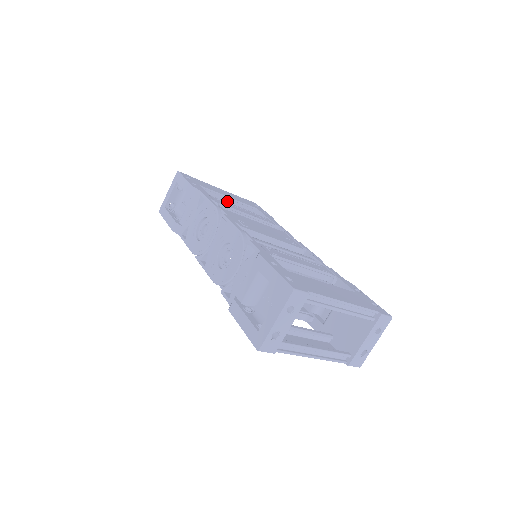
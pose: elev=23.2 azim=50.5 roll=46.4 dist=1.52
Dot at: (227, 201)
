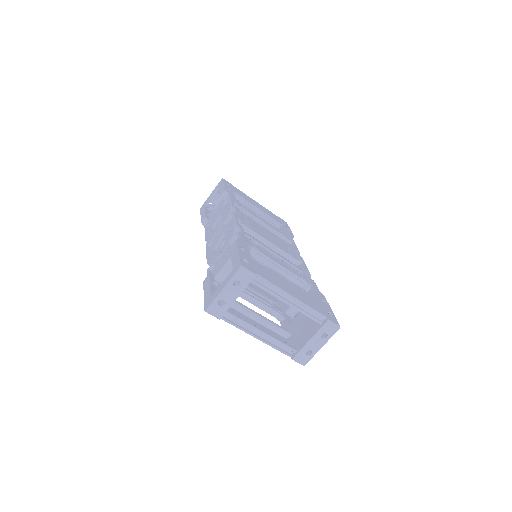
Dot at: (257, 212)
